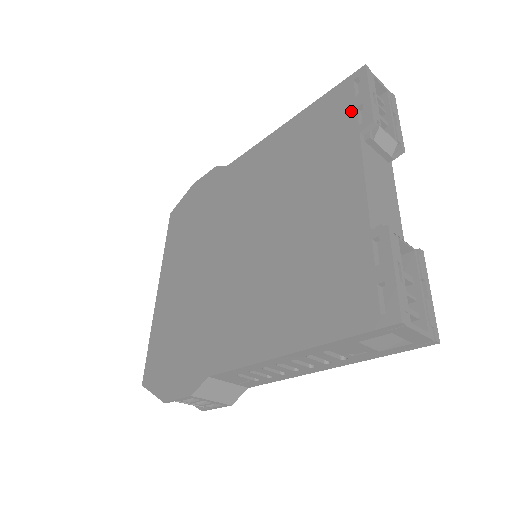
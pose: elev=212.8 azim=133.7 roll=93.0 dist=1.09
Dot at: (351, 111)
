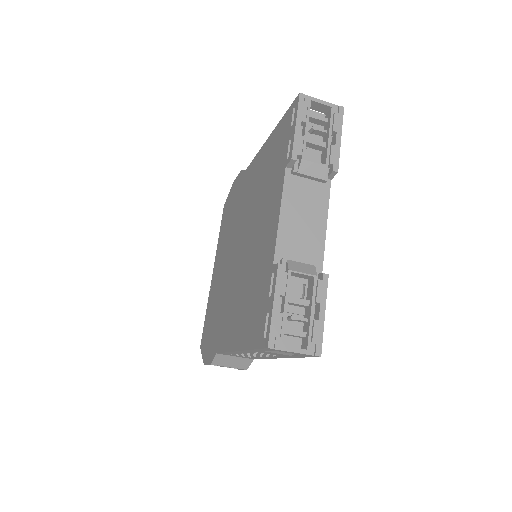
Dot at: (287, 142)
